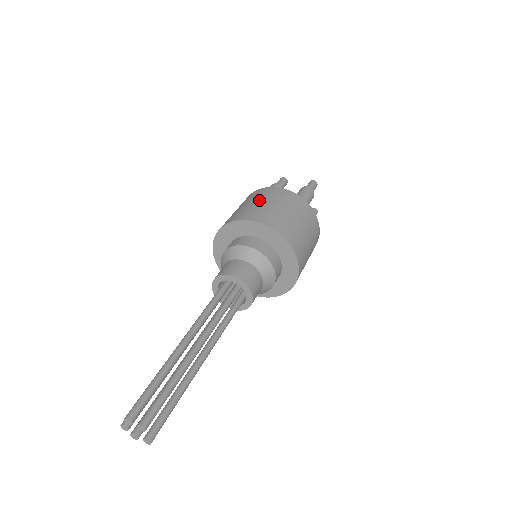
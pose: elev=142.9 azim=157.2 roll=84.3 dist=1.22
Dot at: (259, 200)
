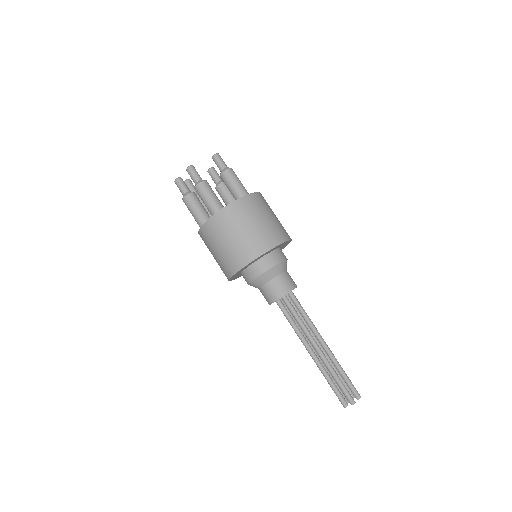
Dot at: (247, 224)
